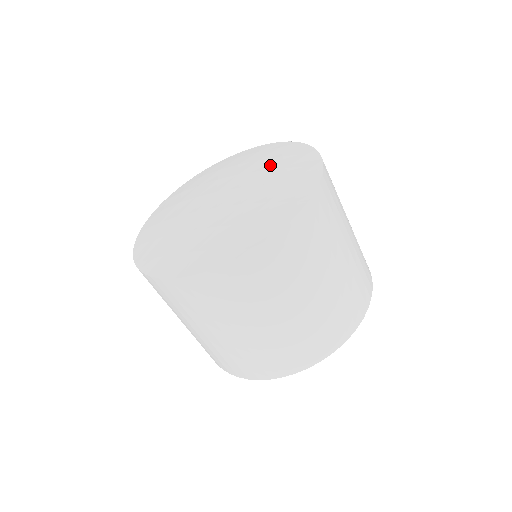
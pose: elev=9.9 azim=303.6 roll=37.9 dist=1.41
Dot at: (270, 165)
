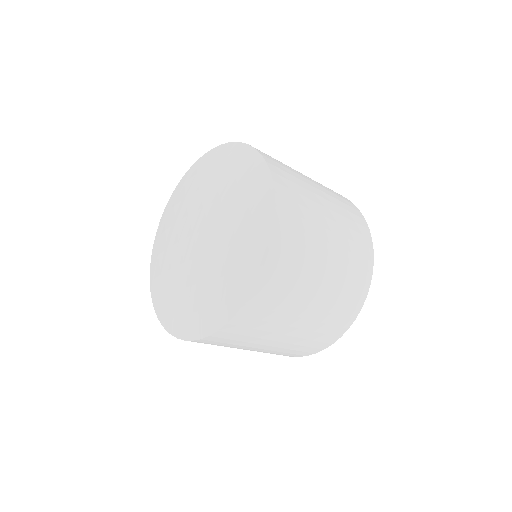
Dot at: (226, 189)
